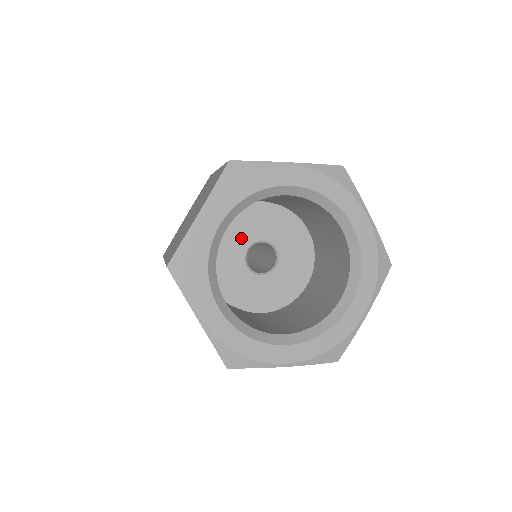
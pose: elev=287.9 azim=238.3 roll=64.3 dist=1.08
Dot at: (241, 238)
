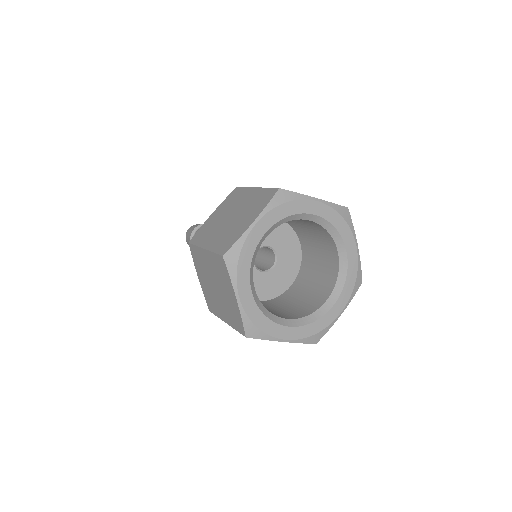
Dot at: occluded
